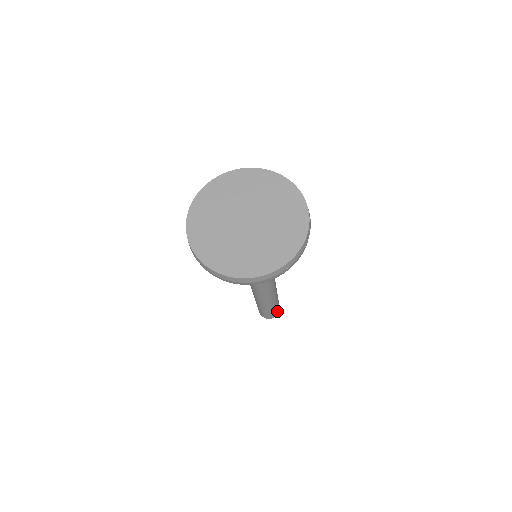
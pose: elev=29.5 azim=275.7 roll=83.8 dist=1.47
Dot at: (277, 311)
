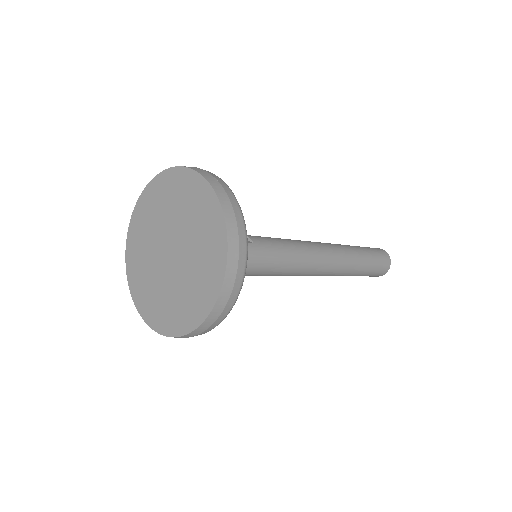
Dot at: (378, 273)
